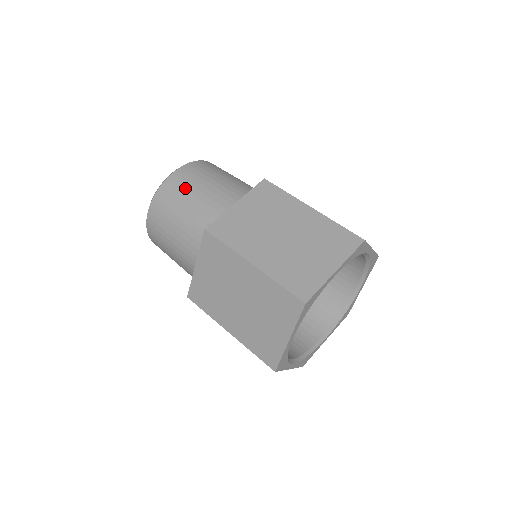
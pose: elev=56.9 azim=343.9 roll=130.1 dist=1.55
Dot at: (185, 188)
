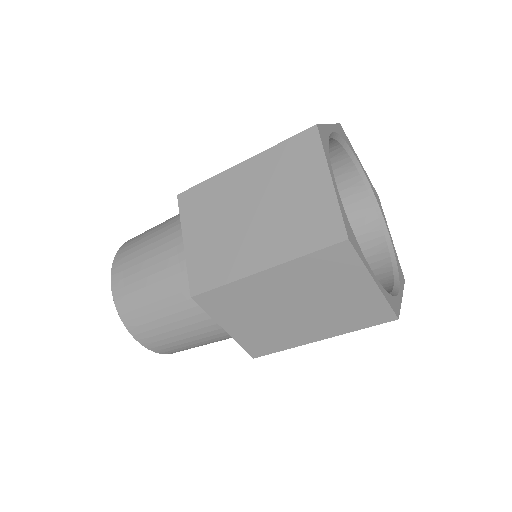
Dot at: (146, 231)
